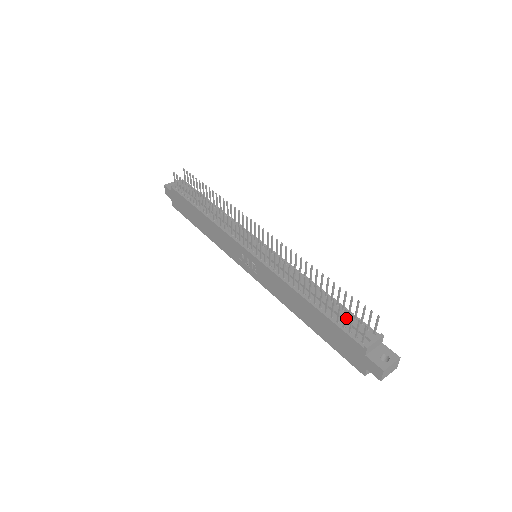
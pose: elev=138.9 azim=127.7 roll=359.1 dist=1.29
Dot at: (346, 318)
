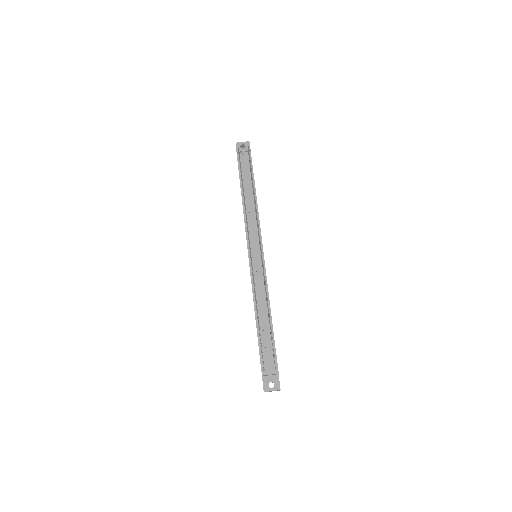
Dot at: (267, 348)
